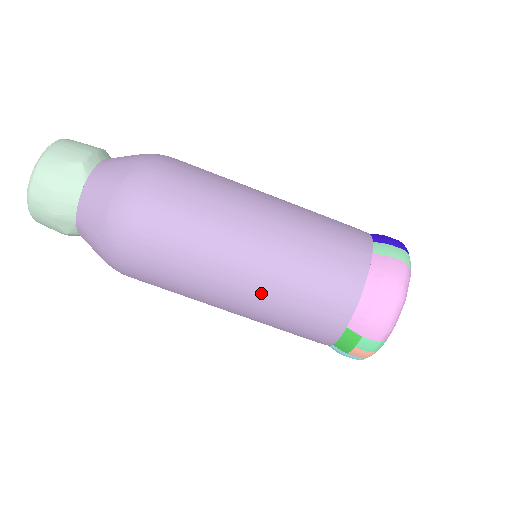
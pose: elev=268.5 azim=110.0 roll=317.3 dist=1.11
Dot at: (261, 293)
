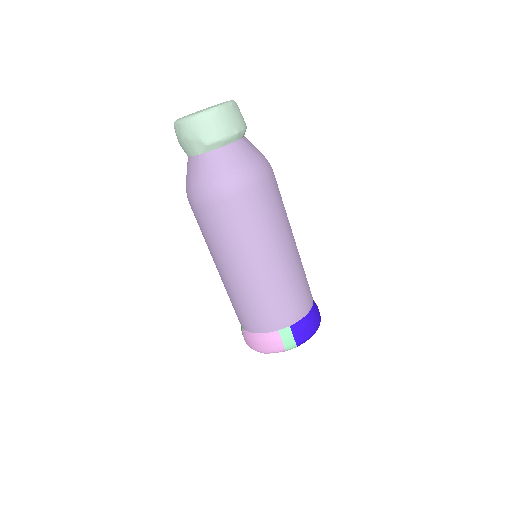
Dot at: (223, 282)
